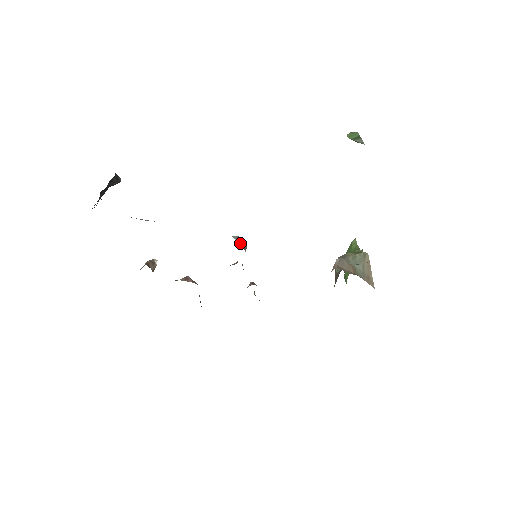
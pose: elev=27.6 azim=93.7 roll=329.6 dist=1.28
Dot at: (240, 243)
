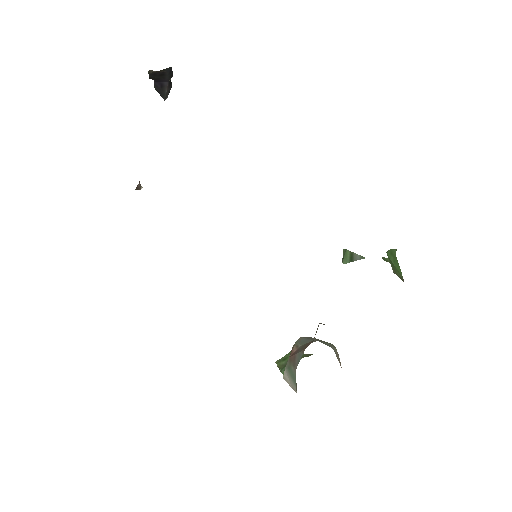
Dot at: occluded
